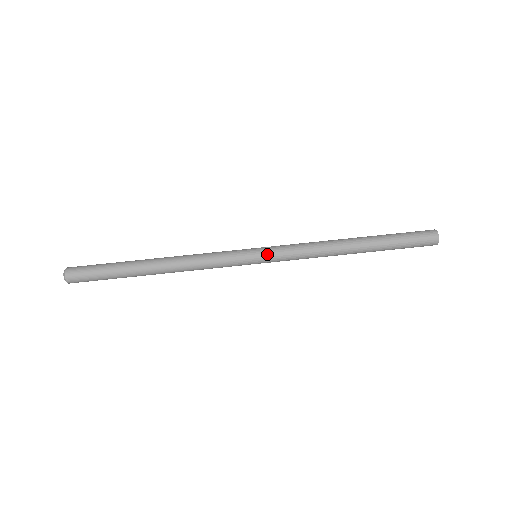
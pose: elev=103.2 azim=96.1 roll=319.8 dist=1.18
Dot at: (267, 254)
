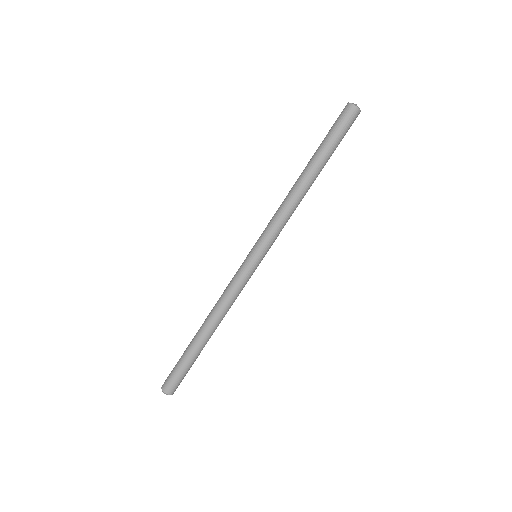
Dot at: (257, 246)
